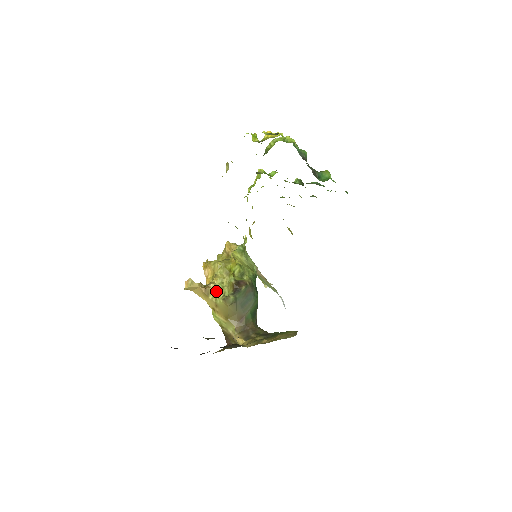
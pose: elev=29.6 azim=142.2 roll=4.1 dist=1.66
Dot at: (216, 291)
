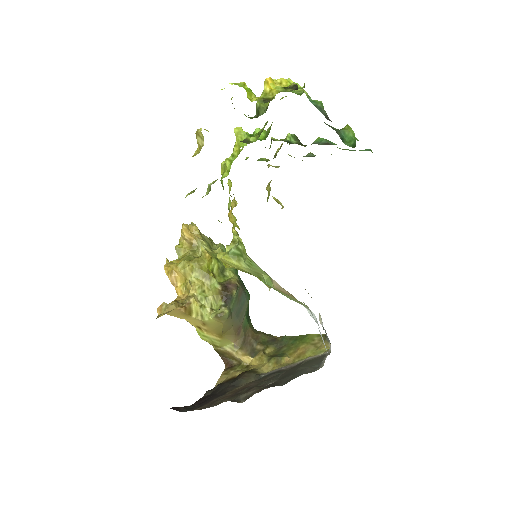
Dot at: (200, 306)
